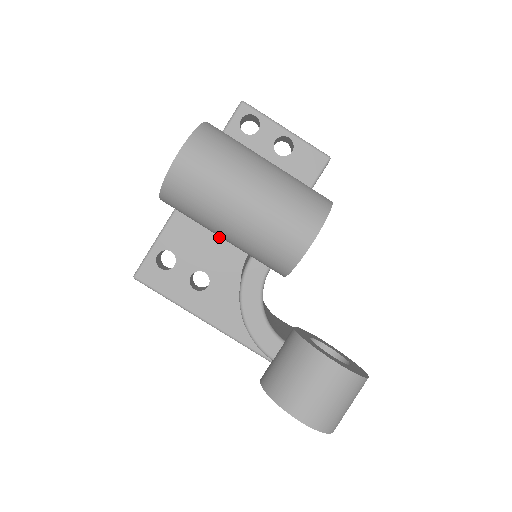
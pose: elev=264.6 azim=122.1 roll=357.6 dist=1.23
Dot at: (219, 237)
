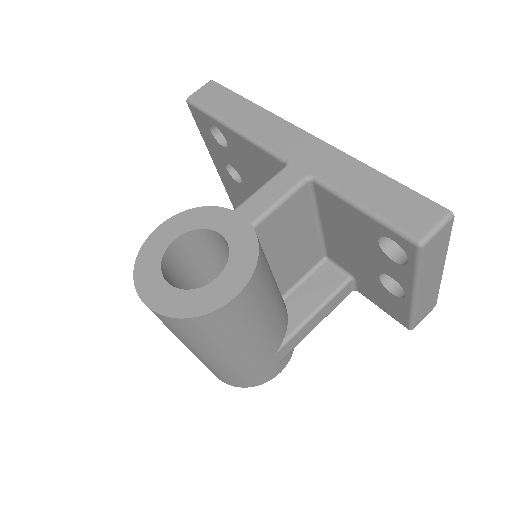
Dot at: occluded
